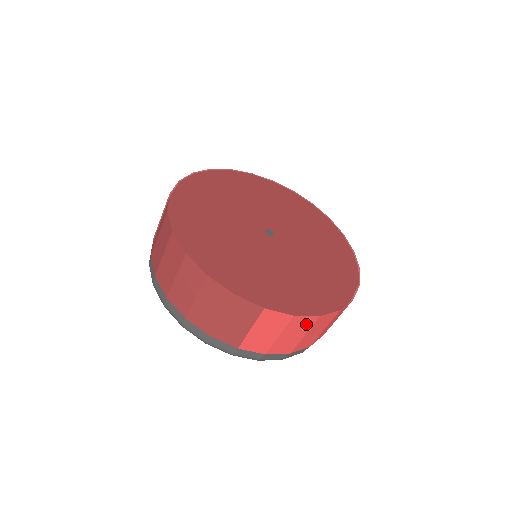
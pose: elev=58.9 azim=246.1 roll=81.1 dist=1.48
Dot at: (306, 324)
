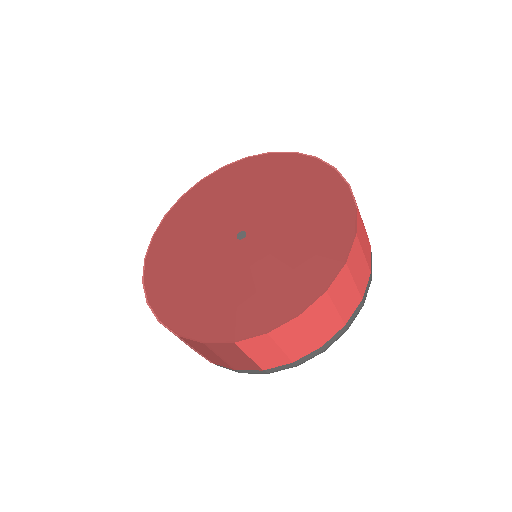
Dot at: (295, 327)
